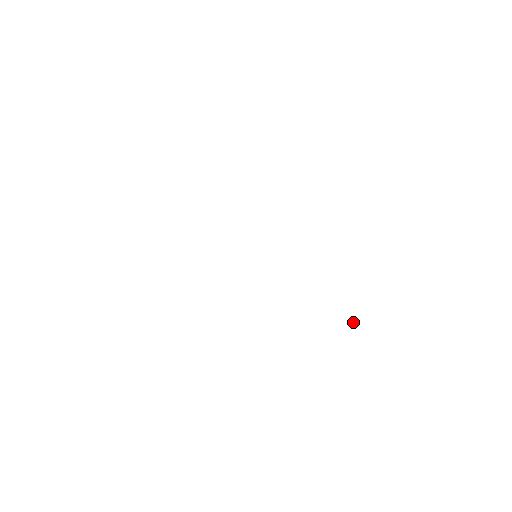
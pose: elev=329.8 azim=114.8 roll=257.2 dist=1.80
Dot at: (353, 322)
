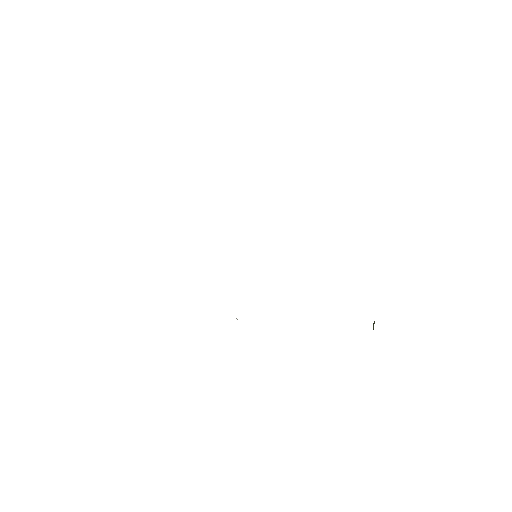
Dot at: (373, 325)
